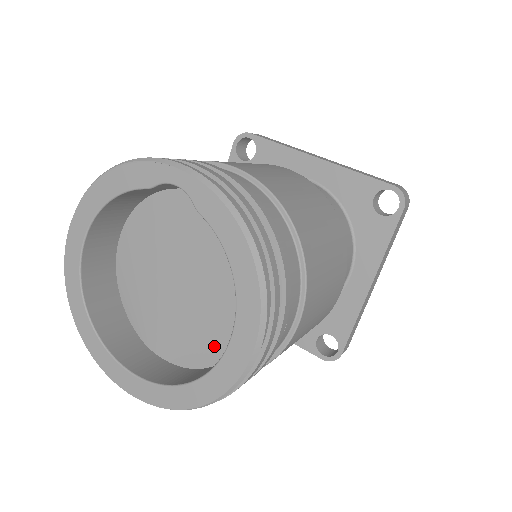
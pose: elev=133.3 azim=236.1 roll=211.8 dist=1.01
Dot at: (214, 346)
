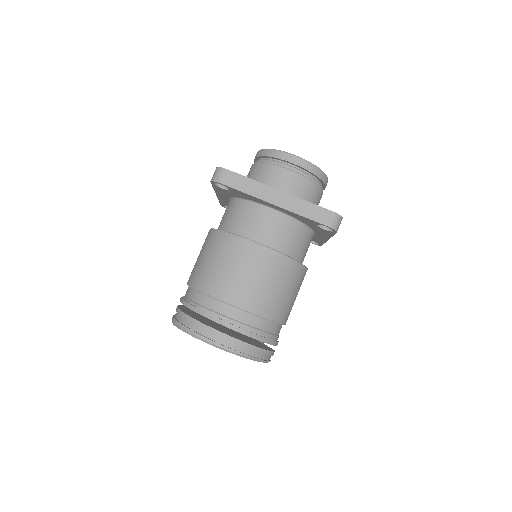
Dot at: occluded
